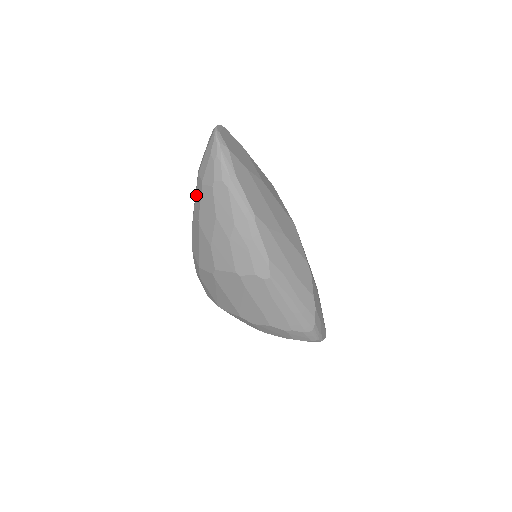
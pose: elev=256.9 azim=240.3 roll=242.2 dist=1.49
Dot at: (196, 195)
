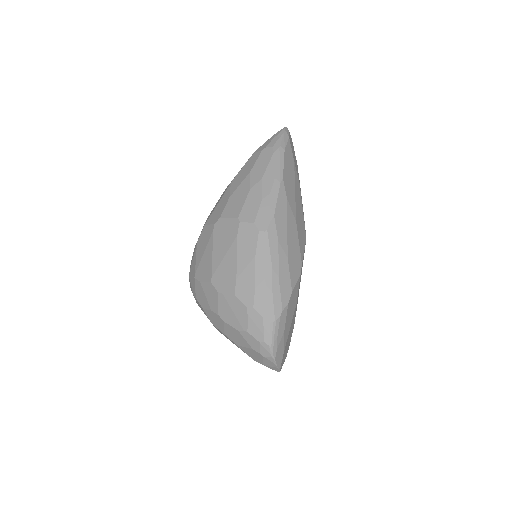
Dot at: occluded
